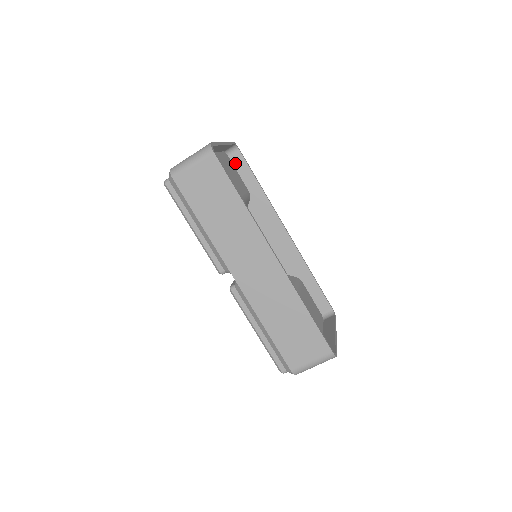
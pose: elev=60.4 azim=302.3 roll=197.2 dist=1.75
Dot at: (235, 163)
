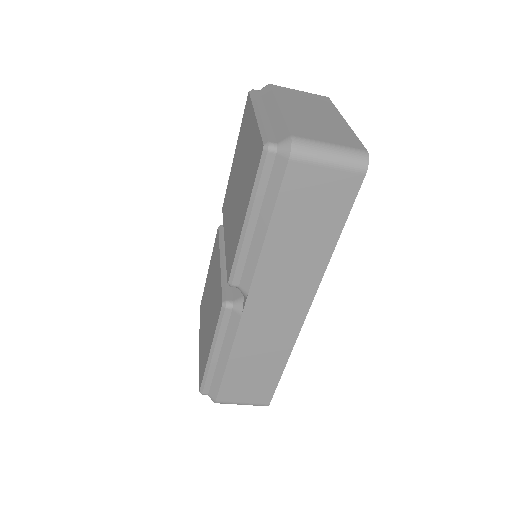
Dot at: occluded
